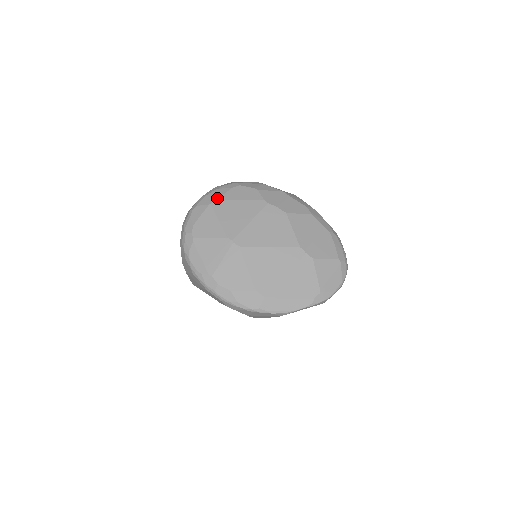
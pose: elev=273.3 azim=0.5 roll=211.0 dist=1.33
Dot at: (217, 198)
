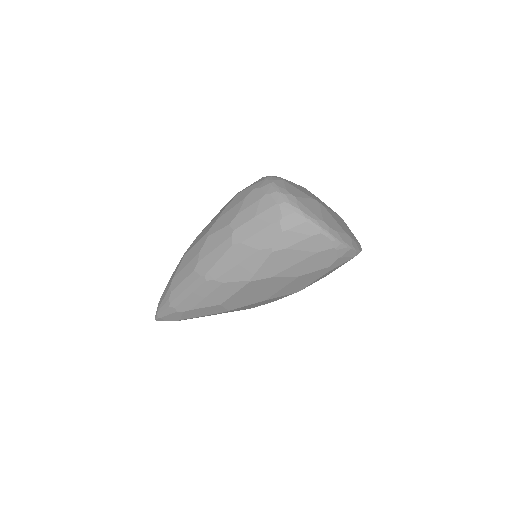
Dot at: (282, 178)
